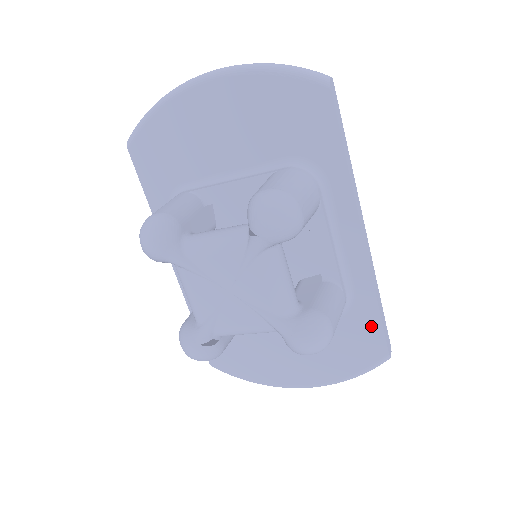
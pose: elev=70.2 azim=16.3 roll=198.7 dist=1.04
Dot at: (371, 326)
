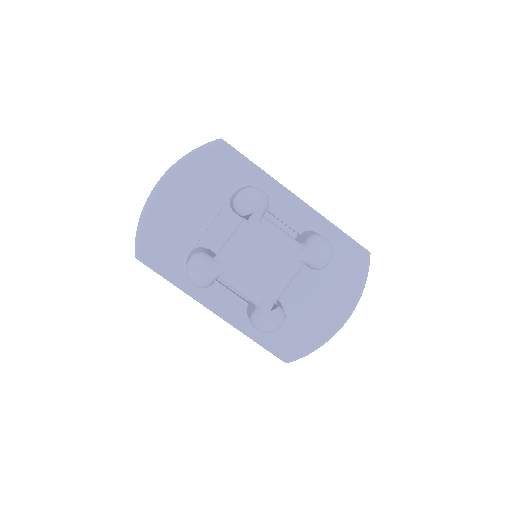
Dot at: (345, 243)
